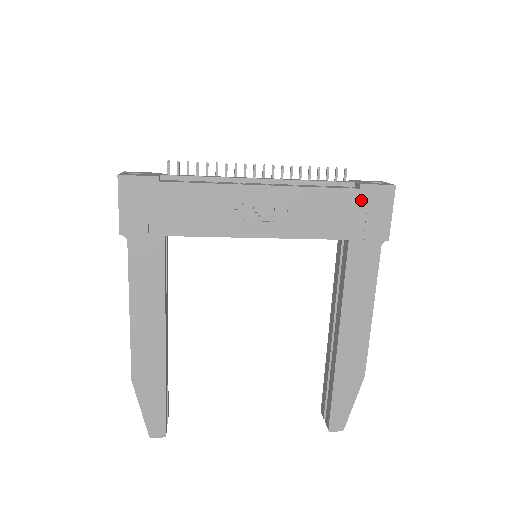
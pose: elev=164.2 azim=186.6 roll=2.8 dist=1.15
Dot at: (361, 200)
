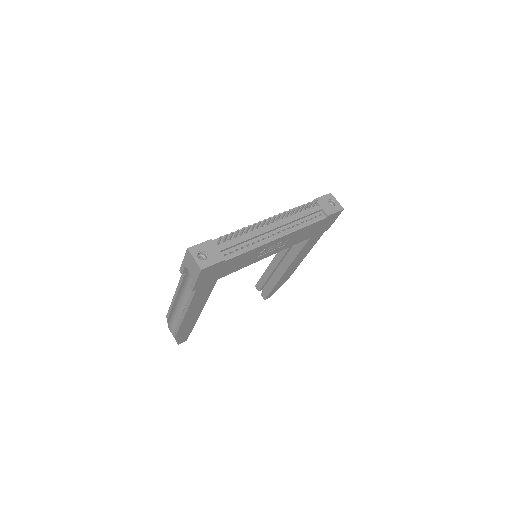
Dot at: (325, 221)
